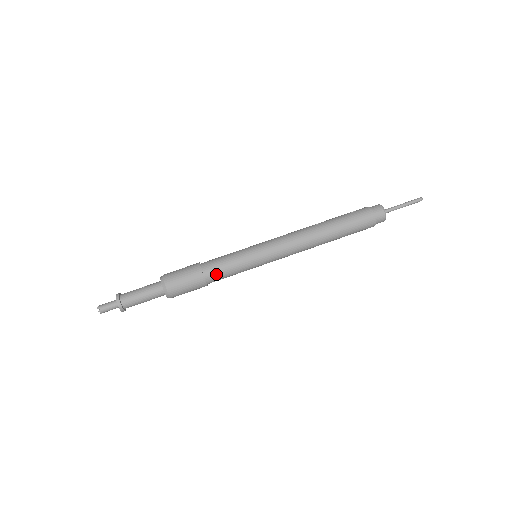
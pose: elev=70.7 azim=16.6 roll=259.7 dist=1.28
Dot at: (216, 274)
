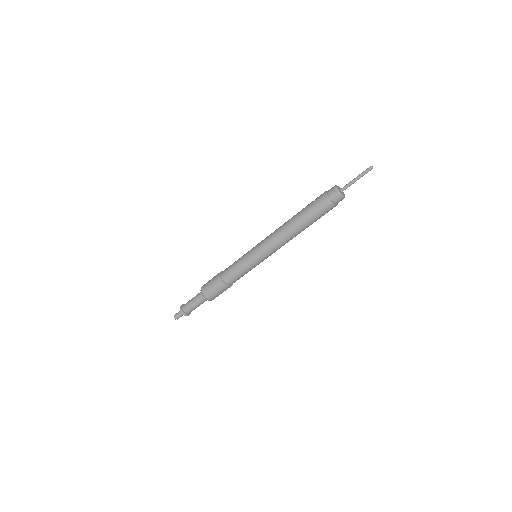
Dot at: (233, 279)
